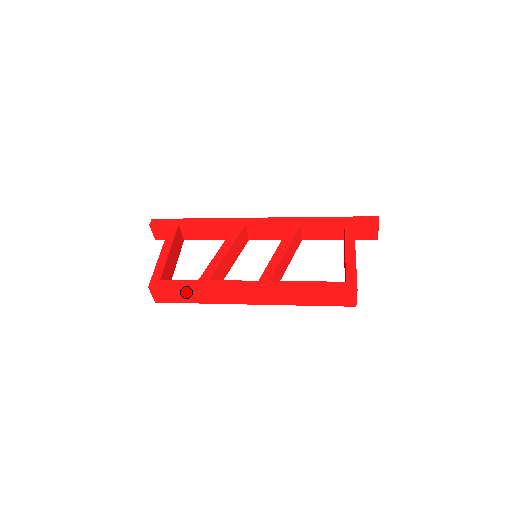
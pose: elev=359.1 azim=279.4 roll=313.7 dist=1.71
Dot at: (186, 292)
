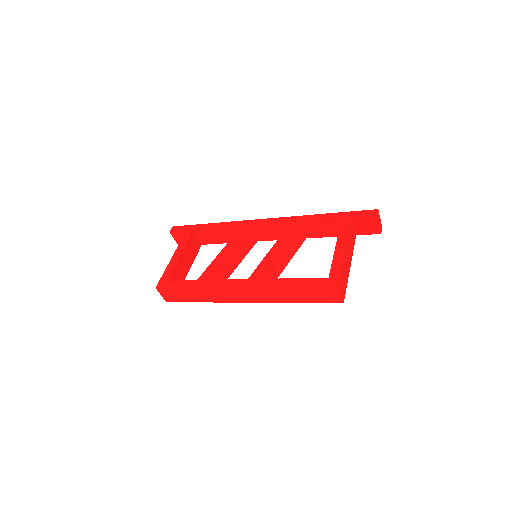
Dot at: (187, 292)
